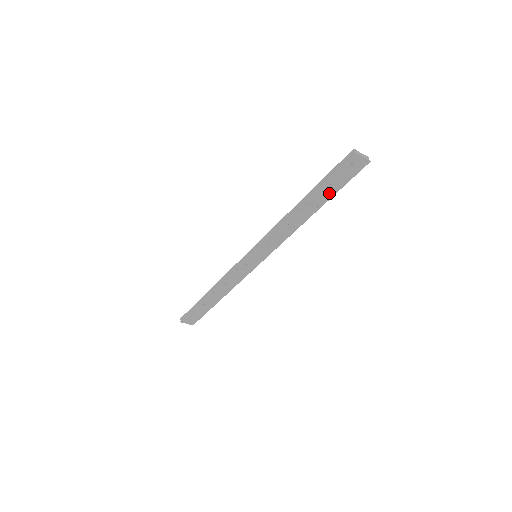
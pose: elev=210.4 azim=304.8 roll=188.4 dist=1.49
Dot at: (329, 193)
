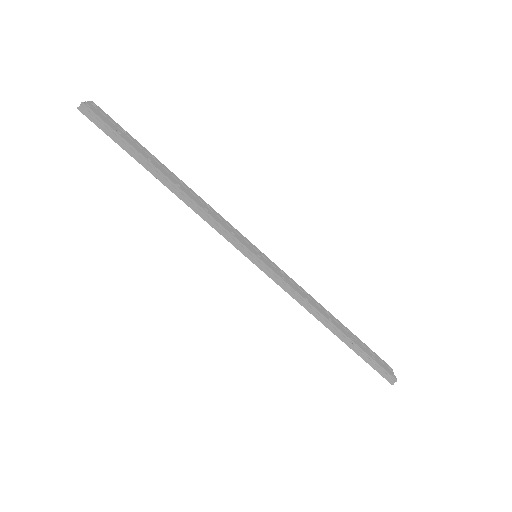
Dot at: occluded
